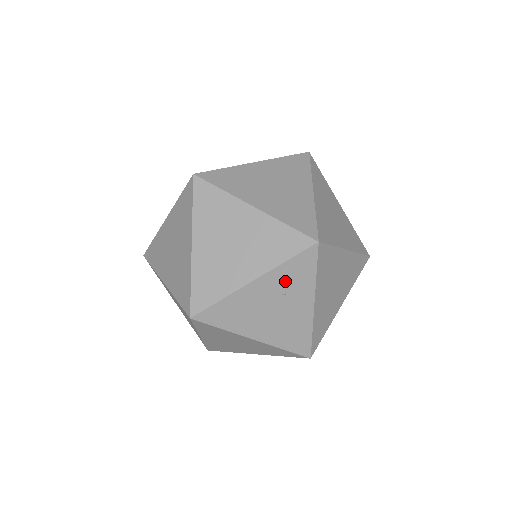
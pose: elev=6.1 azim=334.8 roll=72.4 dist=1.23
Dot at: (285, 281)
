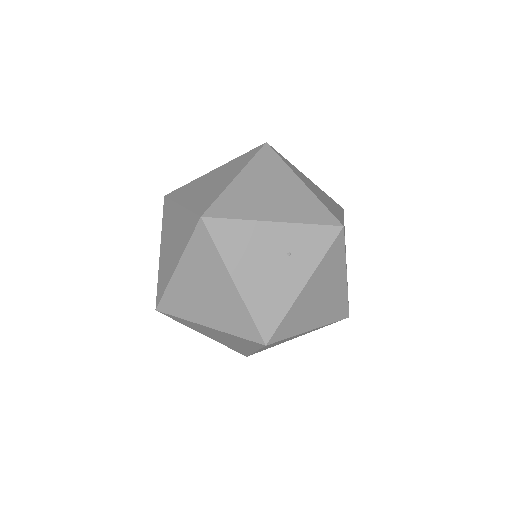
Dot at: (297, 242)
